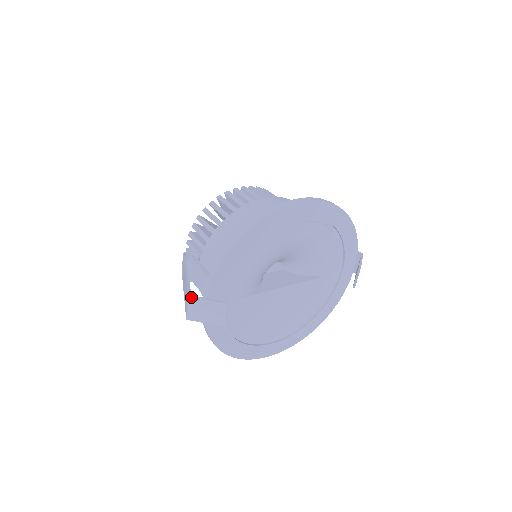
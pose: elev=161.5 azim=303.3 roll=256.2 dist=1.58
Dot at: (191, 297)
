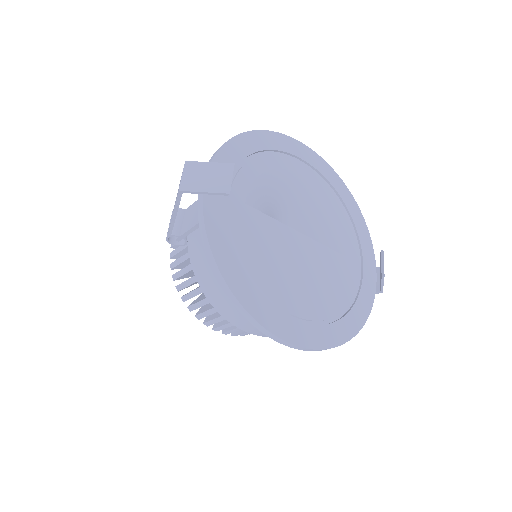
Dot at: (189, 162)
